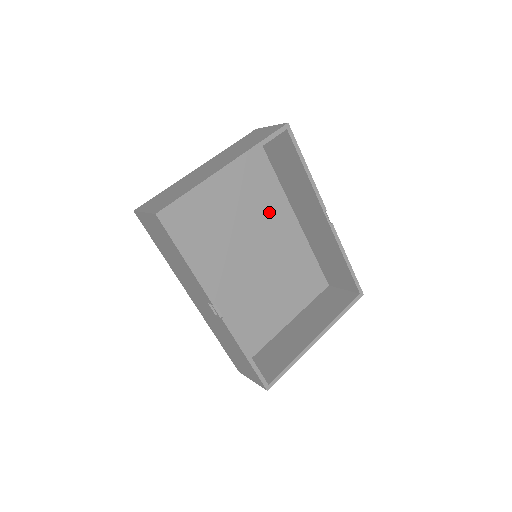
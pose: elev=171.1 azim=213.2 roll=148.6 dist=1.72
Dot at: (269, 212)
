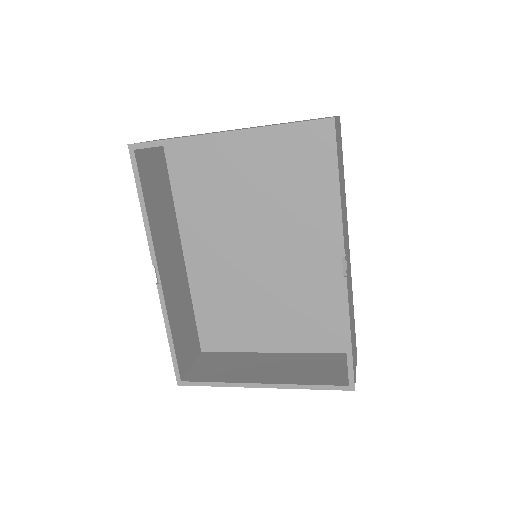
Dot at: (307, 221)
